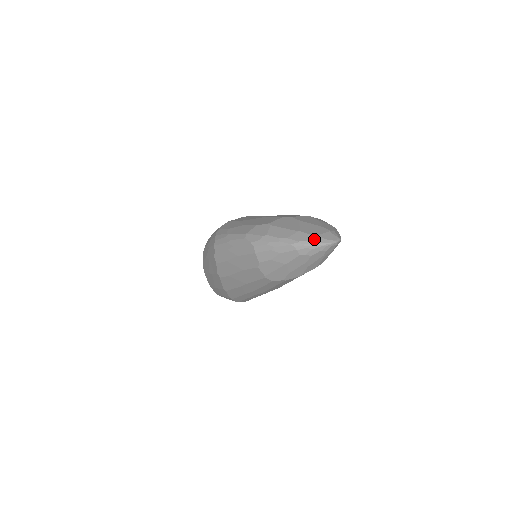
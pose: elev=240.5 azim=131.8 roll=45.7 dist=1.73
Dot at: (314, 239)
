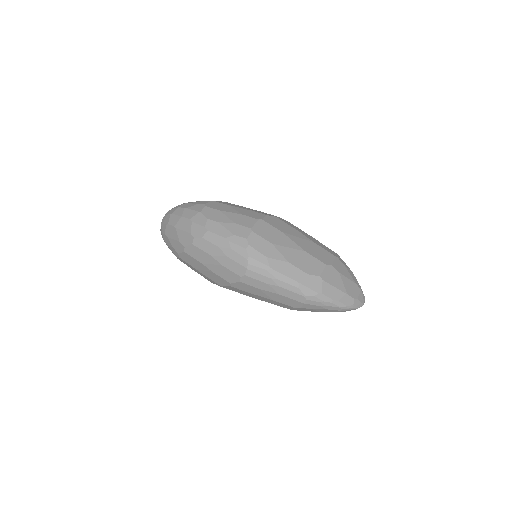
Dot at: (356, 304)
